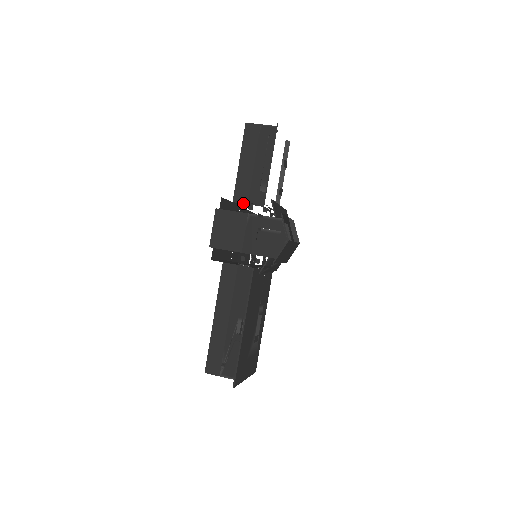
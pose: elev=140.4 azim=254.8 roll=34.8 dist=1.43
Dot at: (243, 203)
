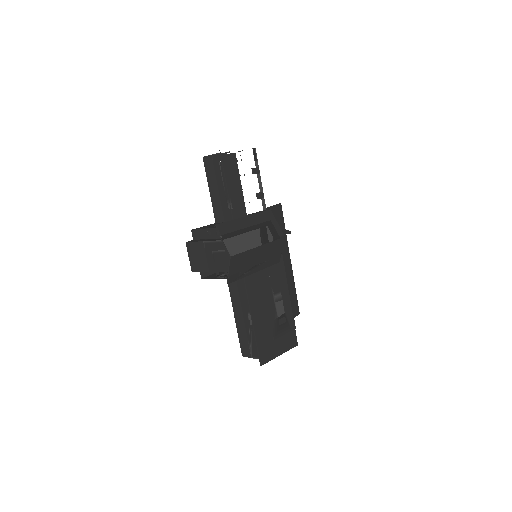
Dot at: (222, 222)
